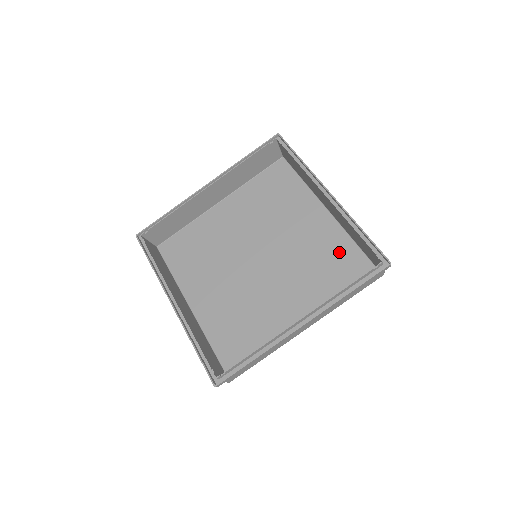
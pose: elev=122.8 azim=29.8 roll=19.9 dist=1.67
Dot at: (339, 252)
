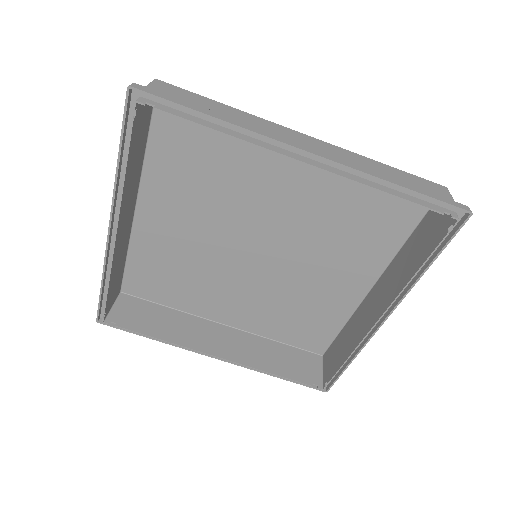
Dot at: (364, 192)
